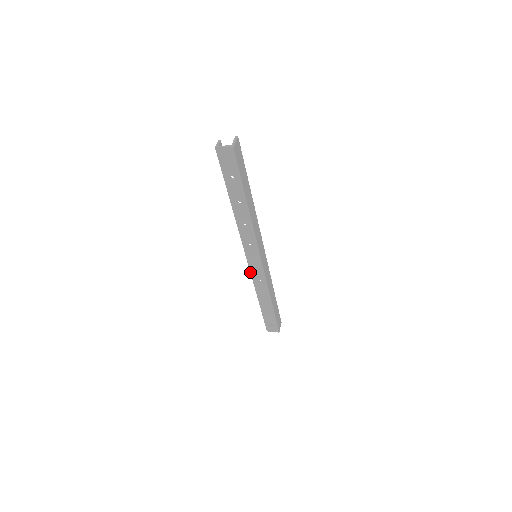
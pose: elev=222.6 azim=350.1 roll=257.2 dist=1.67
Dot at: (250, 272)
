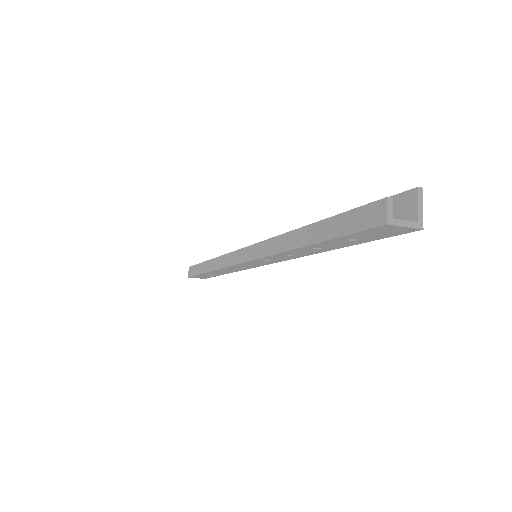
Dot at: (231, 266)
